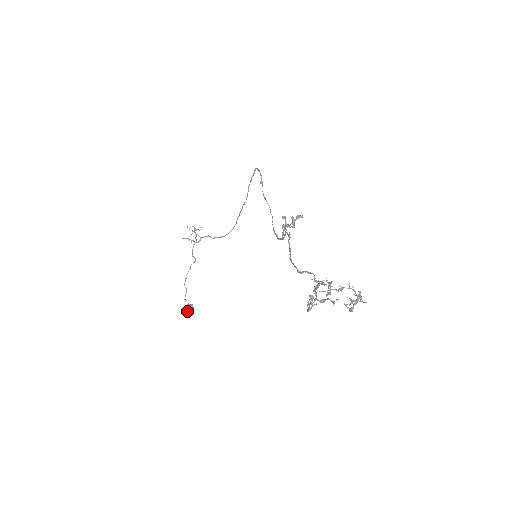
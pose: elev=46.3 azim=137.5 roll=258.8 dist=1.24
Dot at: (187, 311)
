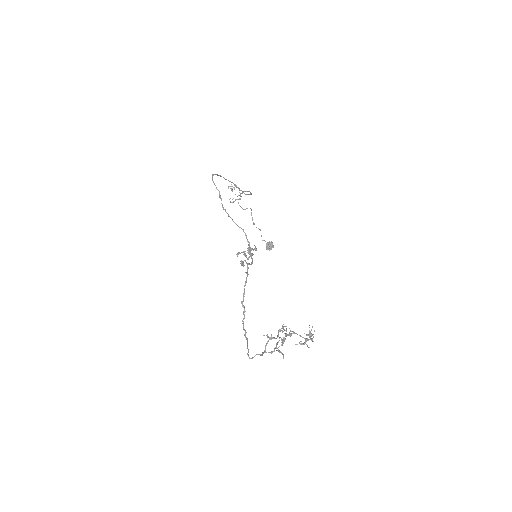
Dot at: occluded
